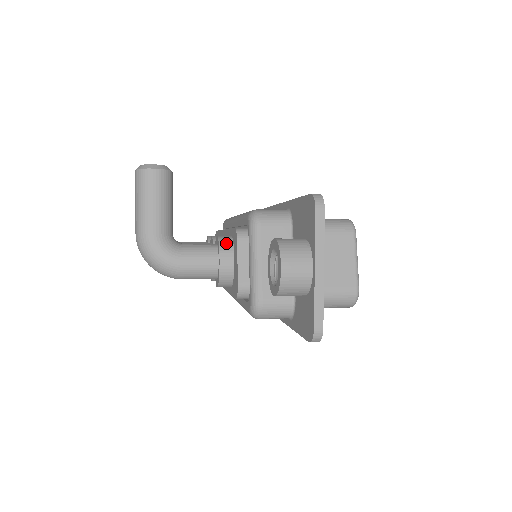
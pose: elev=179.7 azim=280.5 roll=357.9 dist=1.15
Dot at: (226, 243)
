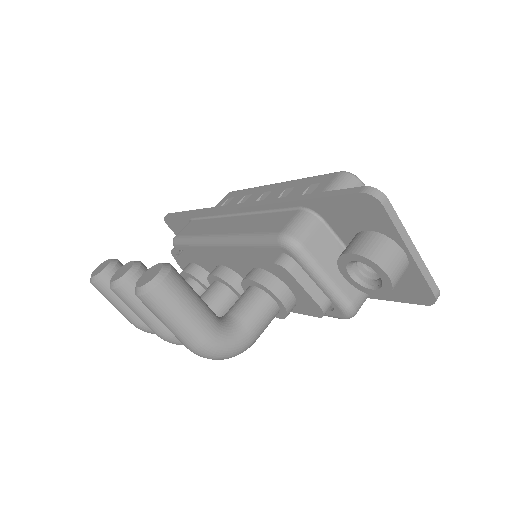
Dot at: (269, 281)
